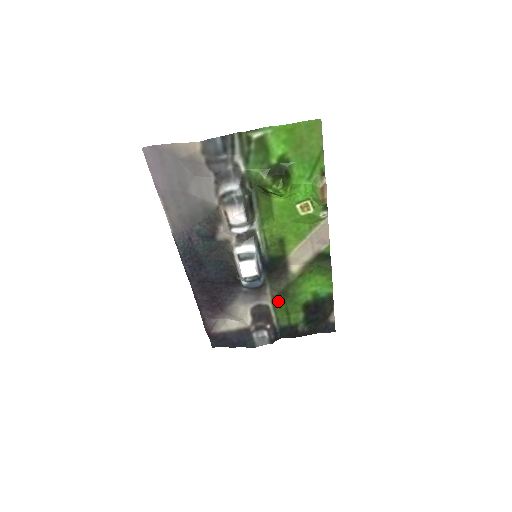
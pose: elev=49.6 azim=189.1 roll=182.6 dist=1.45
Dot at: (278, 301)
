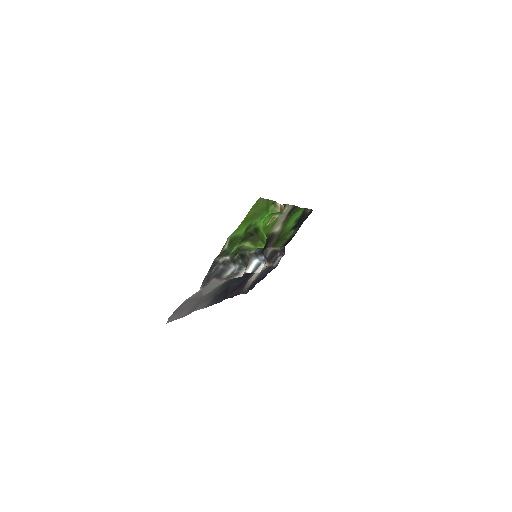
Dot at: occluded
